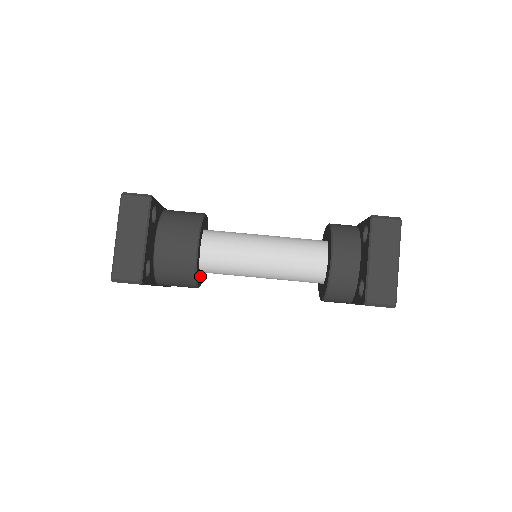
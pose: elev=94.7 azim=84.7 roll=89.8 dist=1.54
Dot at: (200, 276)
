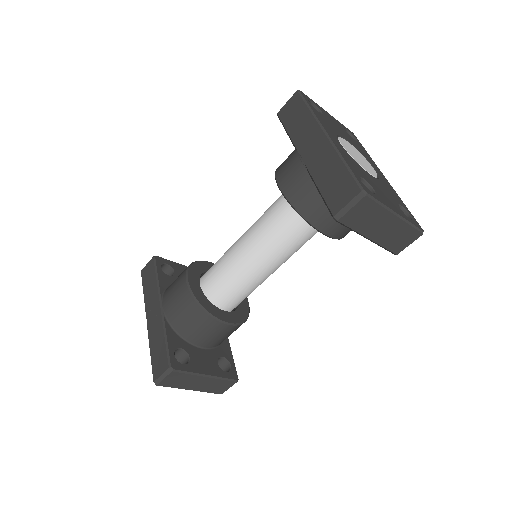
Dot at: occluded
